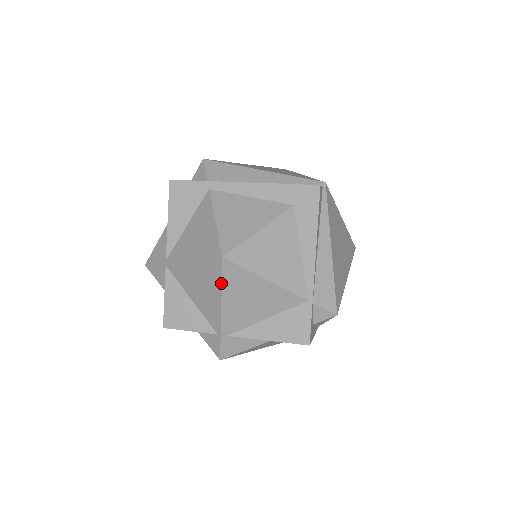
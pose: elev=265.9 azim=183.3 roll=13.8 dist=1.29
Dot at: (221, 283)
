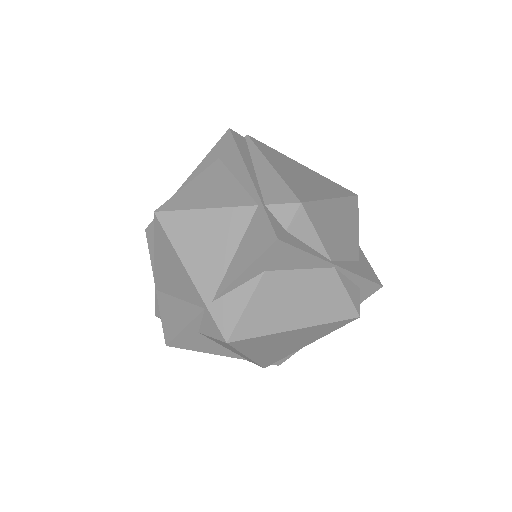
Dot at: (169, 240)
